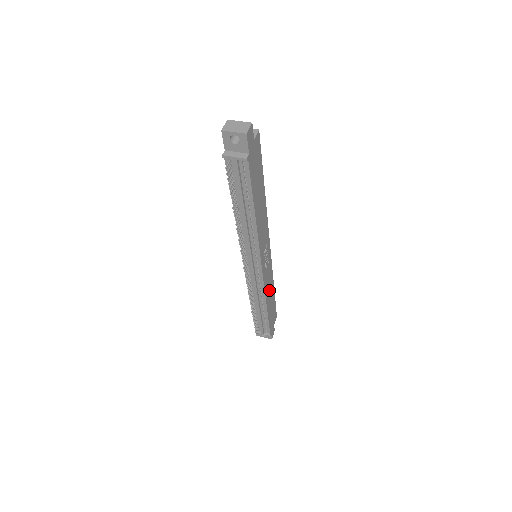
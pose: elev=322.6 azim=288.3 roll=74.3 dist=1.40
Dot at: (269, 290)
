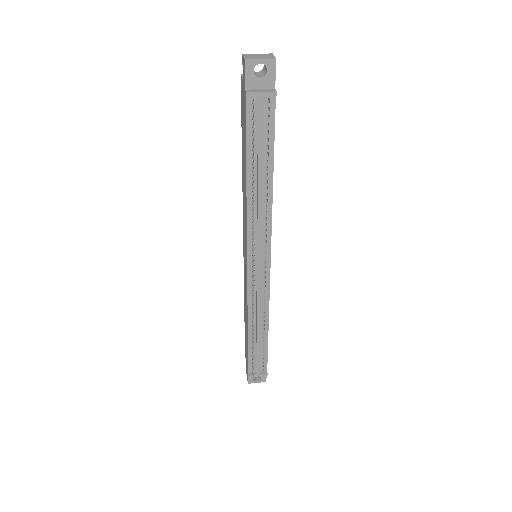
Dot at: occluded
